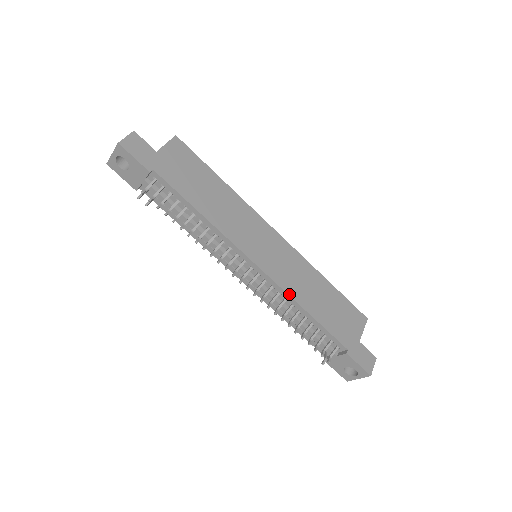
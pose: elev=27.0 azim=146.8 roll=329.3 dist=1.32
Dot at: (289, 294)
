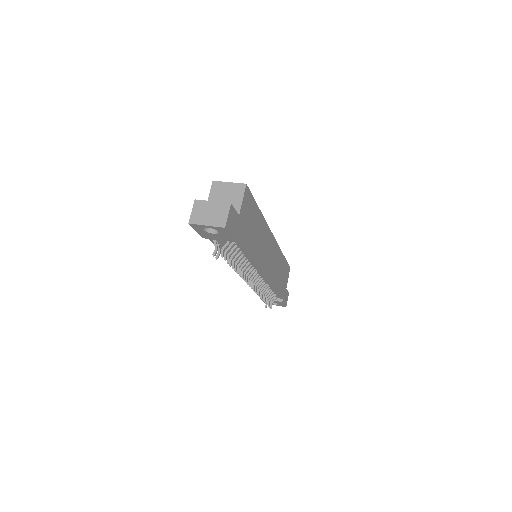
Dot at: (272, 283)
